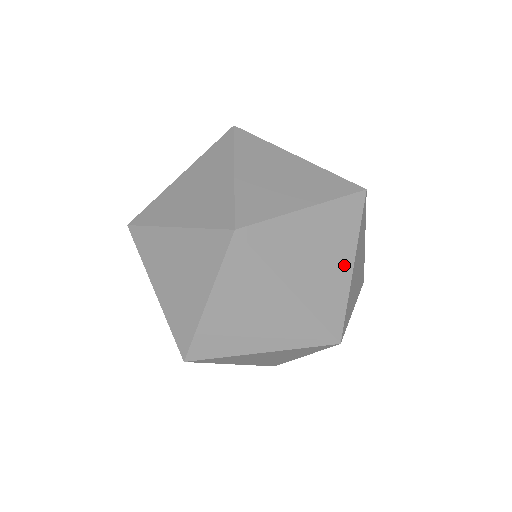
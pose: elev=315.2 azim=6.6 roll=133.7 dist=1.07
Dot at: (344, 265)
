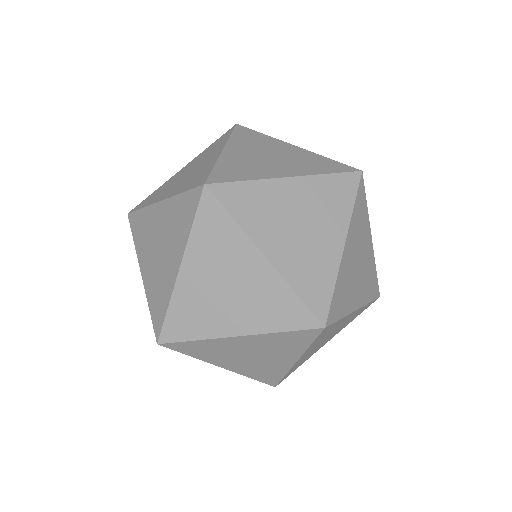
Dot at: (369, 248)
